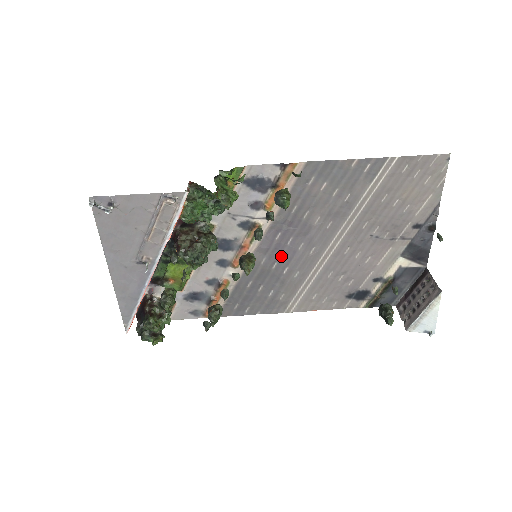
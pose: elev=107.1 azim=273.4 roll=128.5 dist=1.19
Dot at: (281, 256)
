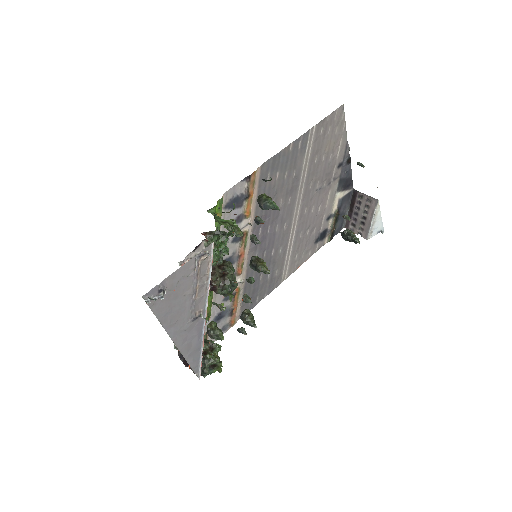
Dot at: (267, 244)
